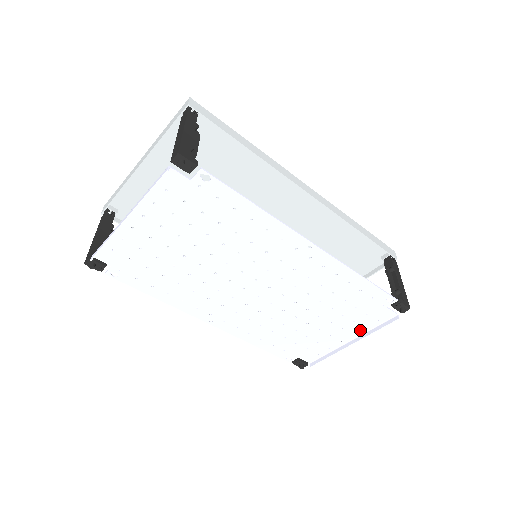
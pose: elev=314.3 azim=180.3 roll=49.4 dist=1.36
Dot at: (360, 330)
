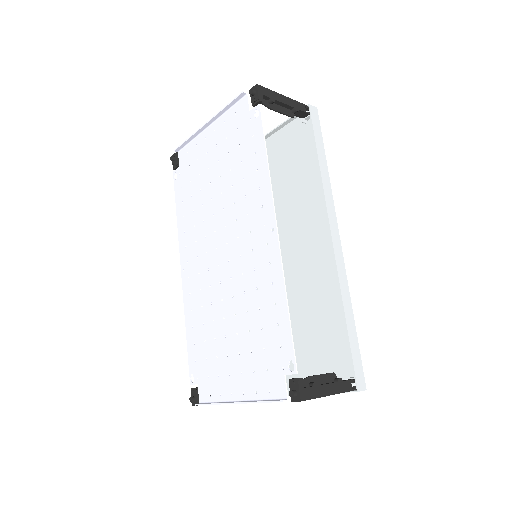
Dot at: (252, 392)
